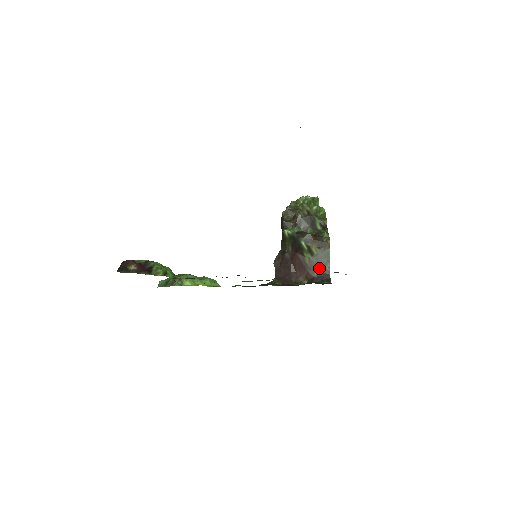
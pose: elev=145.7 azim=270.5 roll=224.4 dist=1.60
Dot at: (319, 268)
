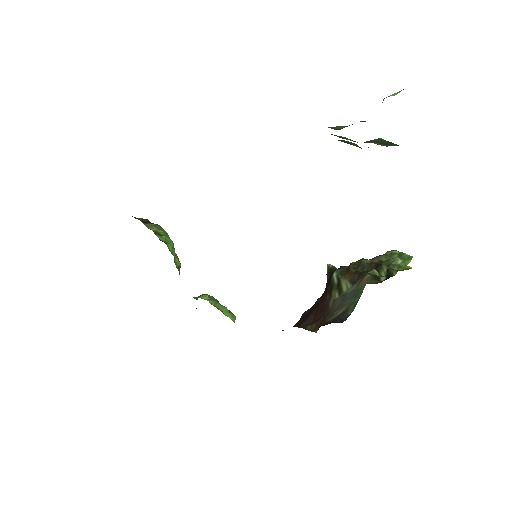
Dot at: (340, 312)
